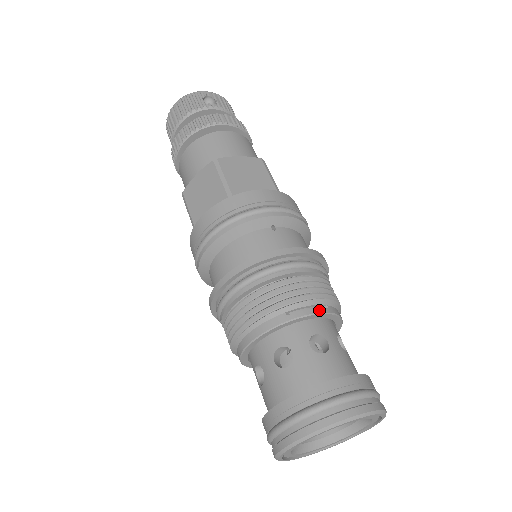
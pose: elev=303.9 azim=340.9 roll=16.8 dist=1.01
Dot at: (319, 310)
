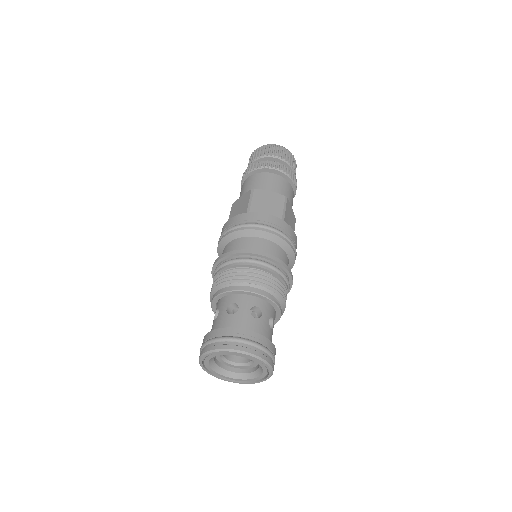
Dot at: (281, 310)
